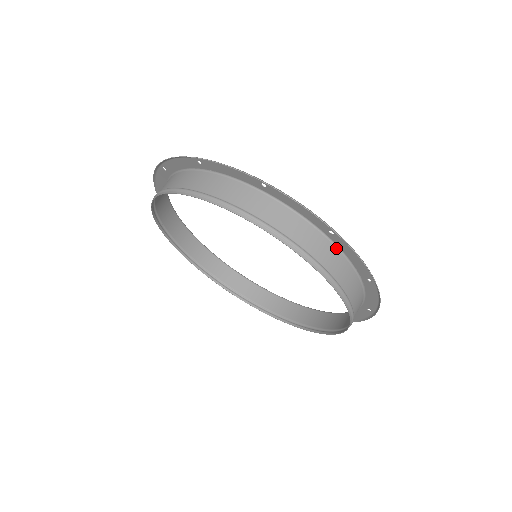
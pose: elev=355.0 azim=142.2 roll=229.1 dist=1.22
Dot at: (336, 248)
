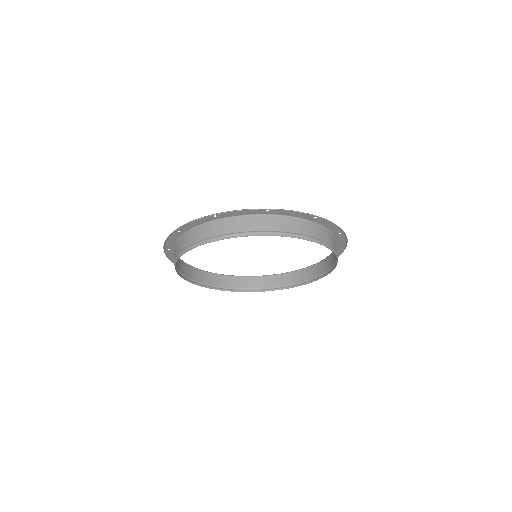
Dot at: (335, 240)
